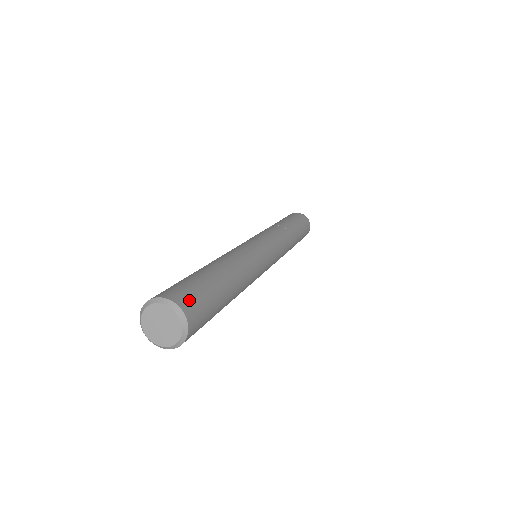
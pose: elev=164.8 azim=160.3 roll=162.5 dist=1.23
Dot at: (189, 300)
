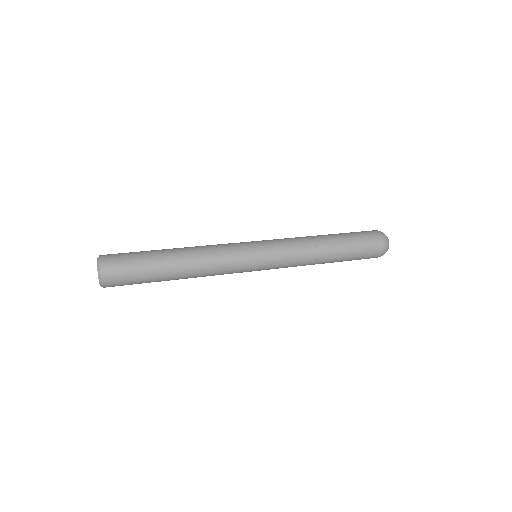
Dot at: (113, 267)
